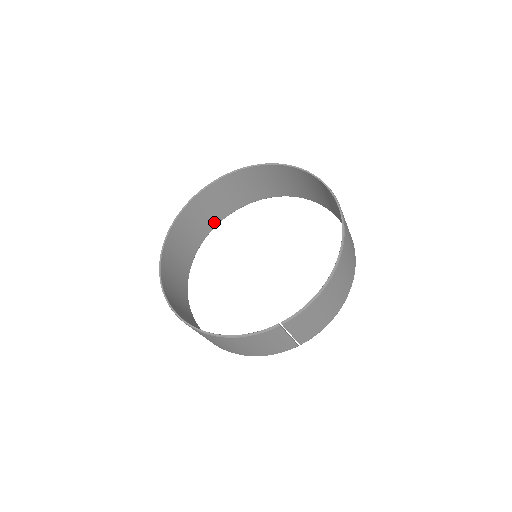
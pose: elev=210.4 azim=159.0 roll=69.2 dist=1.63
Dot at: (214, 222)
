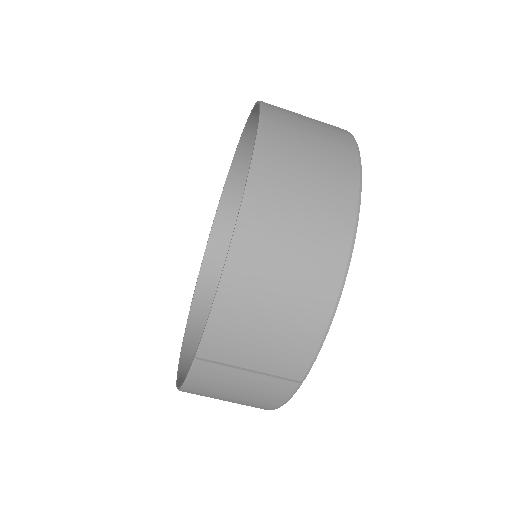
Dot at: occluded
